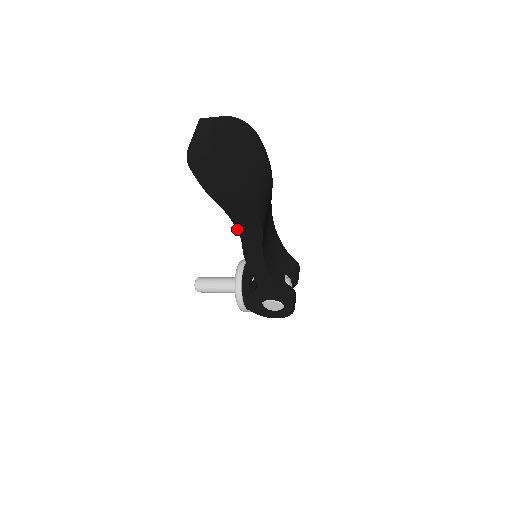
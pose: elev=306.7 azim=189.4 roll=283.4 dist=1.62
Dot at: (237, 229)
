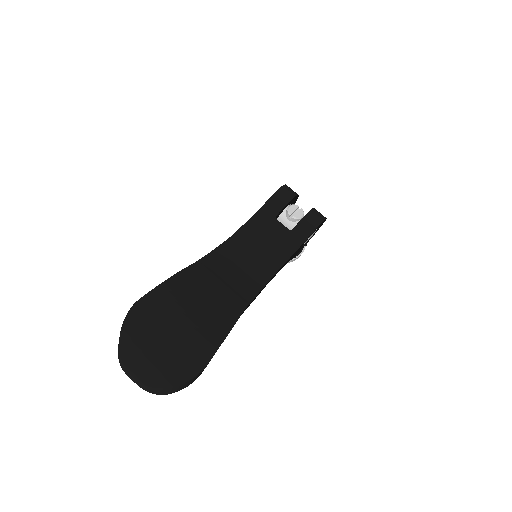
Dot at: occluded
